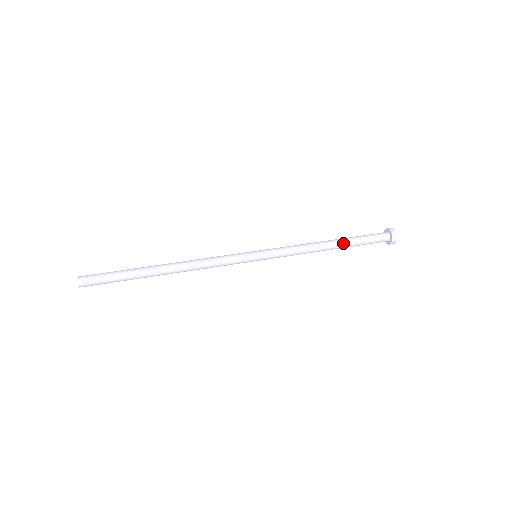
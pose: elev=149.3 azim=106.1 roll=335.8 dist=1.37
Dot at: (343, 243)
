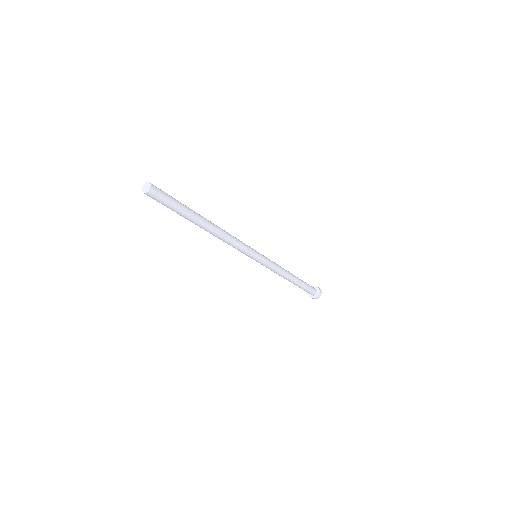
Dot at: occluded
